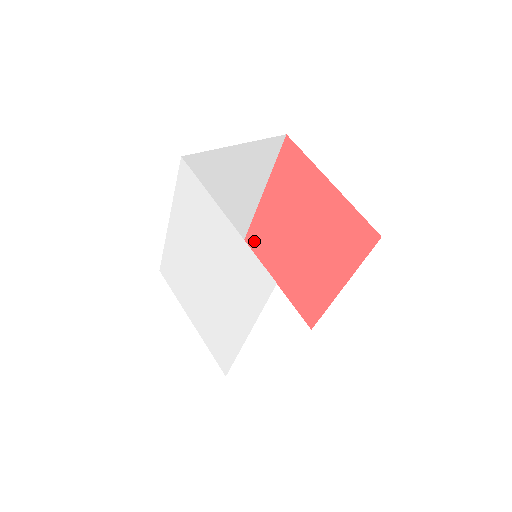
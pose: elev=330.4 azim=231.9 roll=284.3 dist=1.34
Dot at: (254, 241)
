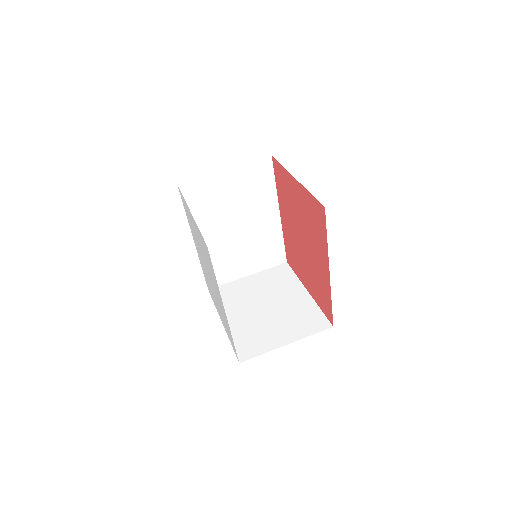
Dot at: (290, 259)
